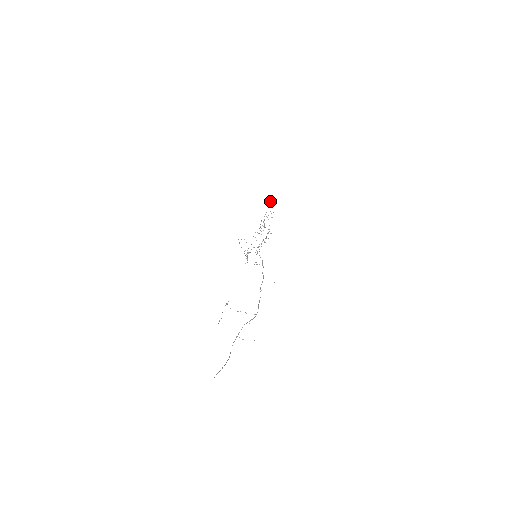
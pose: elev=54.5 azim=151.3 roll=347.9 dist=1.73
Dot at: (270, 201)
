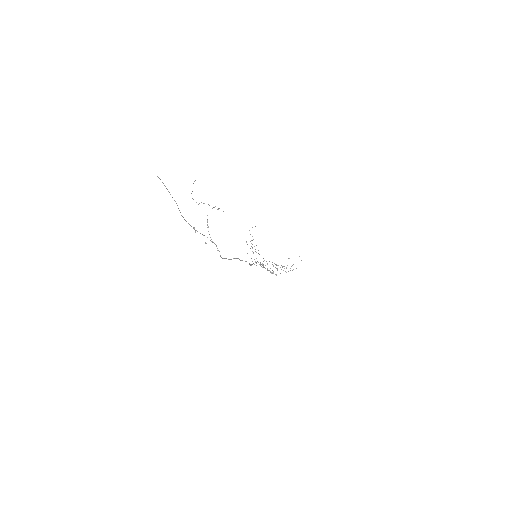
Dot at: occluded
